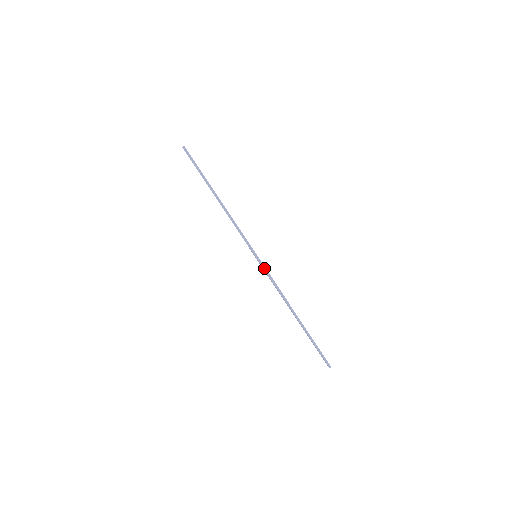
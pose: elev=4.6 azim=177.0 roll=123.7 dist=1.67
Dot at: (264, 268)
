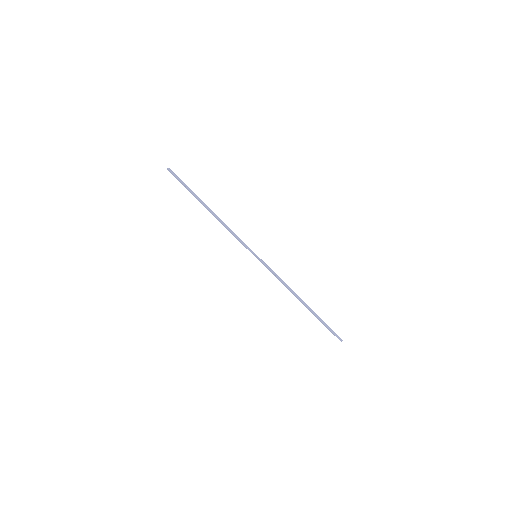
Dot at: (266, 265)
